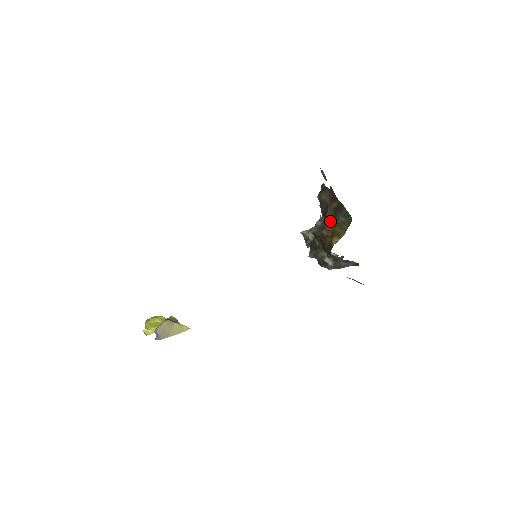
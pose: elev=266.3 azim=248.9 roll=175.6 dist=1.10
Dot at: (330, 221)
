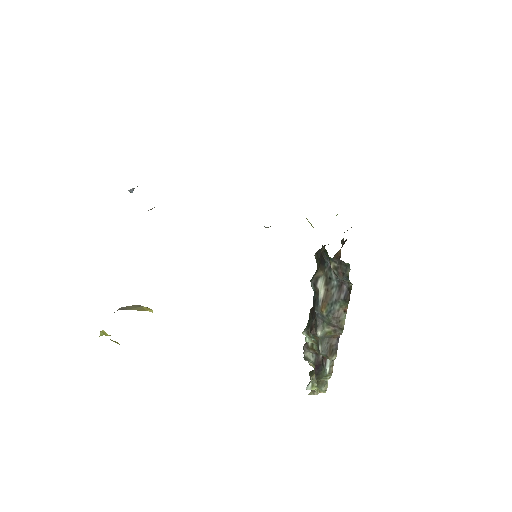
Dot at: occluded
